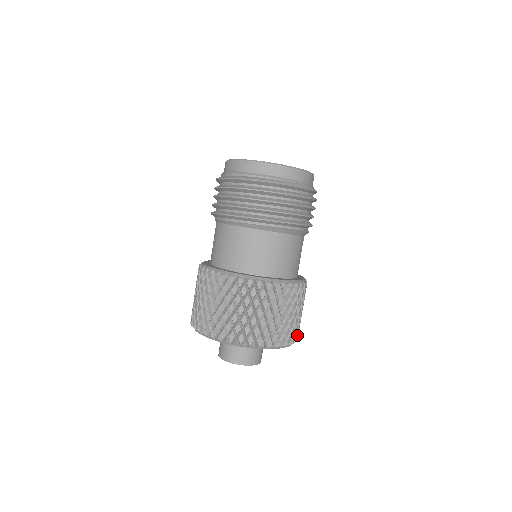
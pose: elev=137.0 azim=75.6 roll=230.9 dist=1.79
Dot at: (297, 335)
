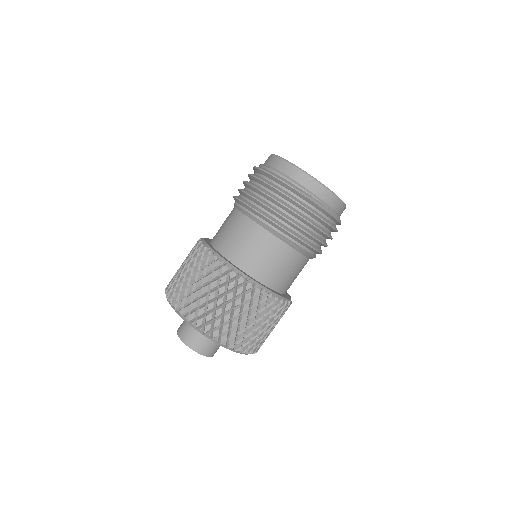
Dot at: occluded
